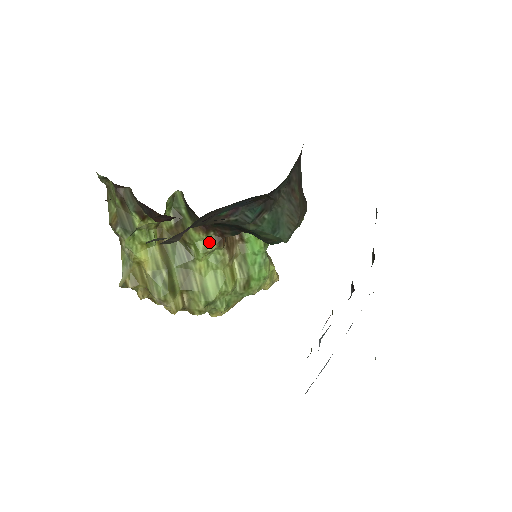
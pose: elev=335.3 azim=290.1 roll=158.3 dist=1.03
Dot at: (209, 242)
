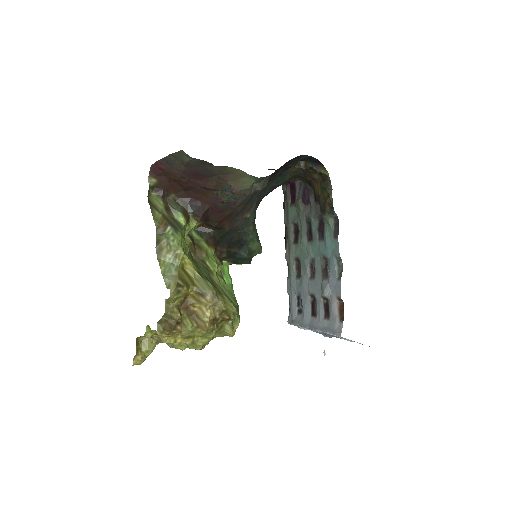
Dot at: (216, 258)
